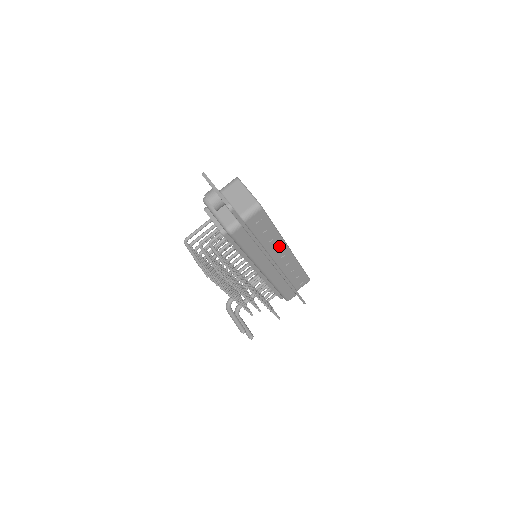
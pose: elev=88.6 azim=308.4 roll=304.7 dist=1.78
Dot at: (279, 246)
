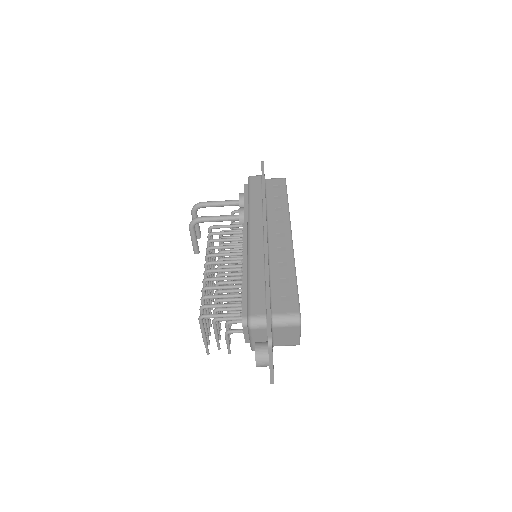
Dot at: occluded
